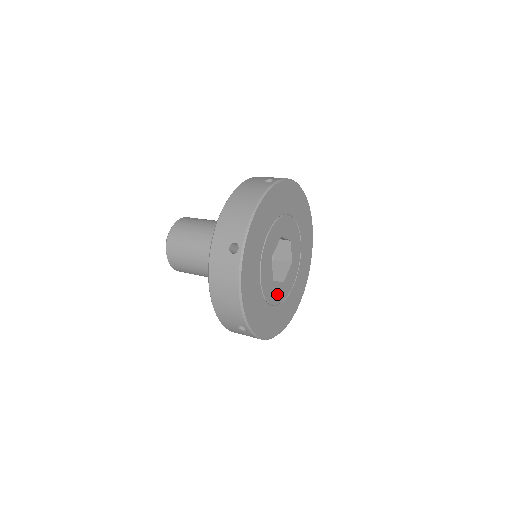
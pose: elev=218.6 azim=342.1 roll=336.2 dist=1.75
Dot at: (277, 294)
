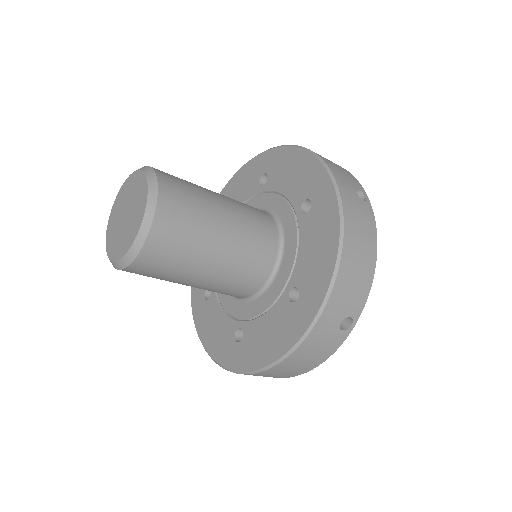
Dot at: occluded
